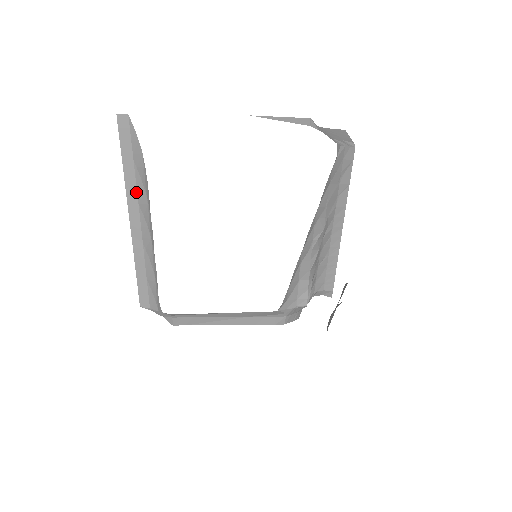
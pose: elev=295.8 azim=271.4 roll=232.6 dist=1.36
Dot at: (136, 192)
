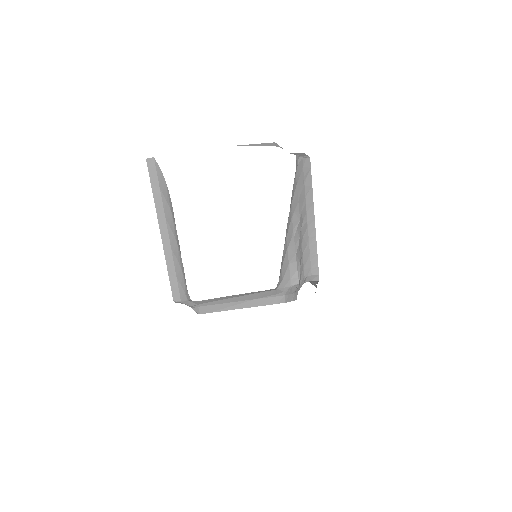
Dot at: (163, 211)
